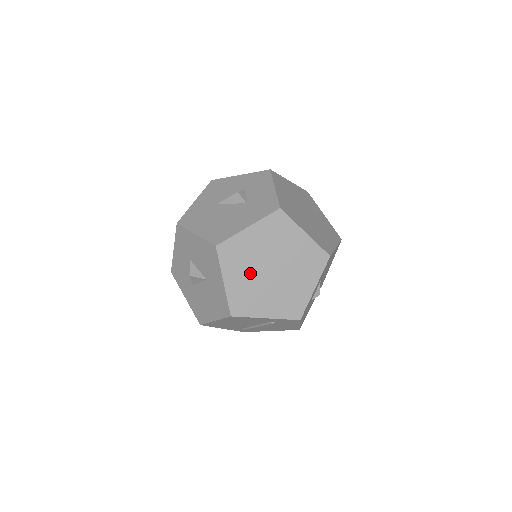
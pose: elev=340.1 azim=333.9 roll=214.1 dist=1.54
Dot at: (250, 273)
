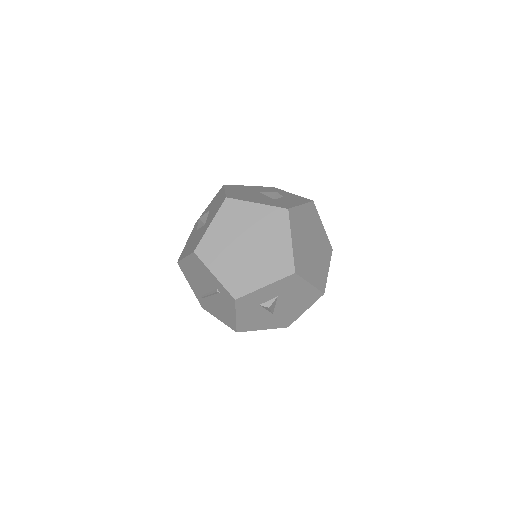
Dot at: (231, 234)
